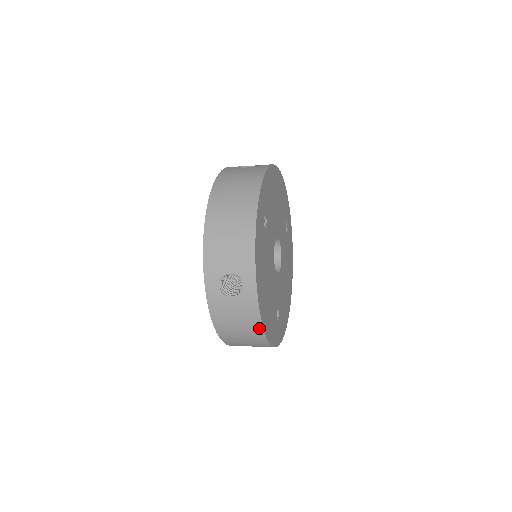
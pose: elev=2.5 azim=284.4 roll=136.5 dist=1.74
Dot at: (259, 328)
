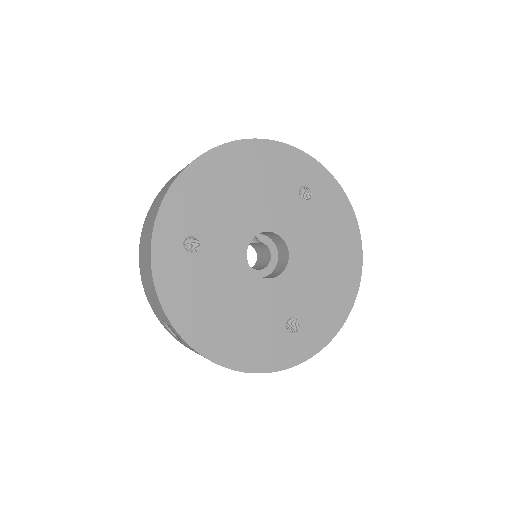
Dot at: occluded
